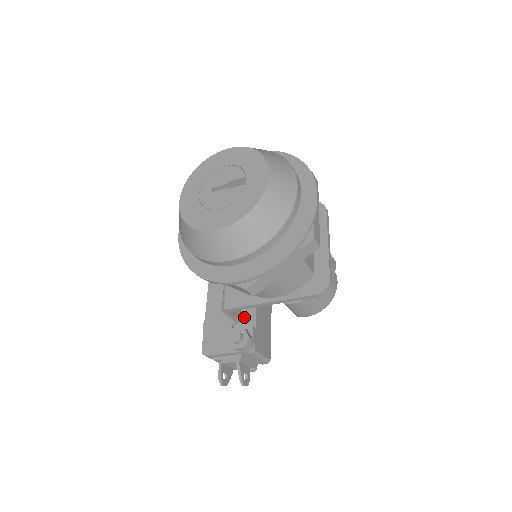
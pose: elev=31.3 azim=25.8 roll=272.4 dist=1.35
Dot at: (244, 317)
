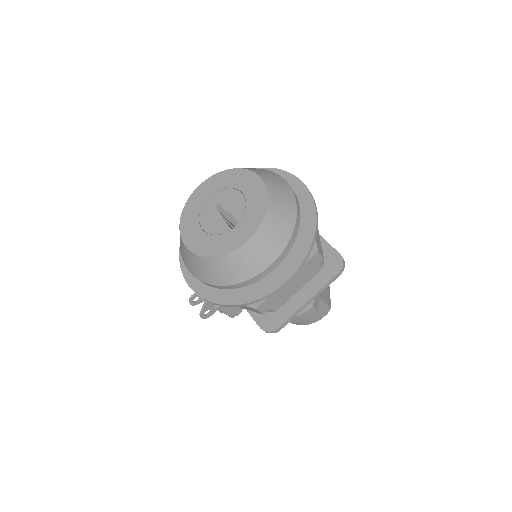
Dot at: occluded
